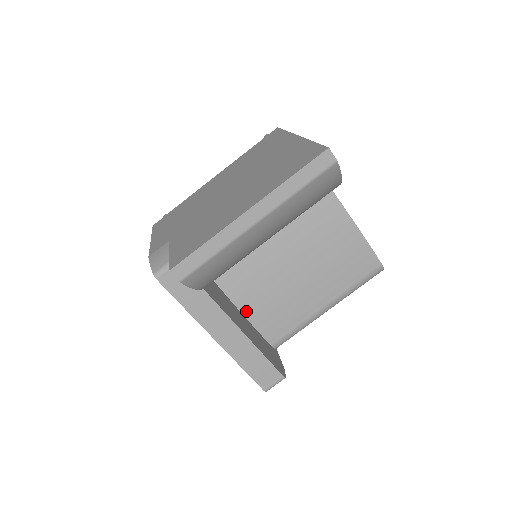
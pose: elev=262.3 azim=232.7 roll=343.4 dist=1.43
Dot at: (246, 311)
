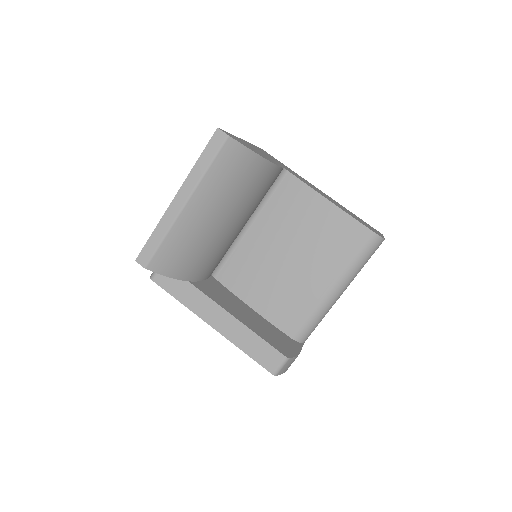
Dot at: (256, 307)
